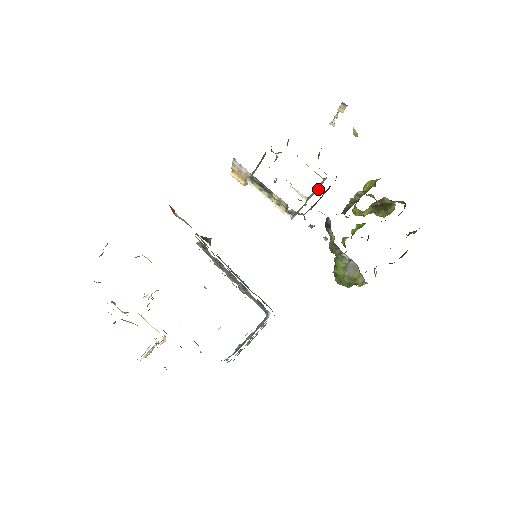
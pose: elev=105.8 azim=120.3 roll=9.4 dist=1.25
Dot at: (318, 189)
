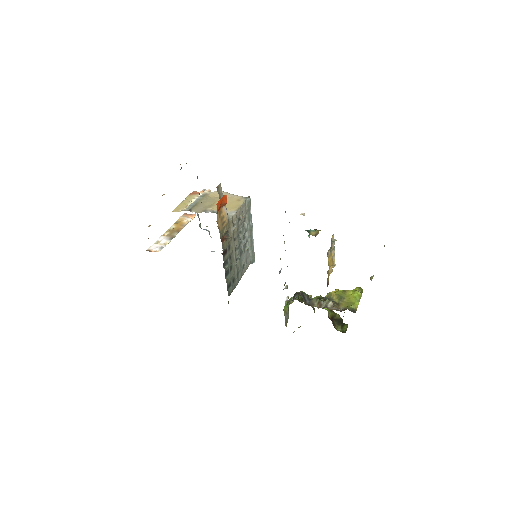
Dot at: occluded
